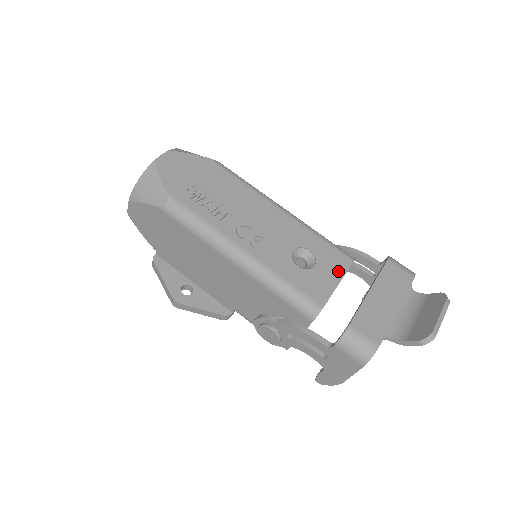
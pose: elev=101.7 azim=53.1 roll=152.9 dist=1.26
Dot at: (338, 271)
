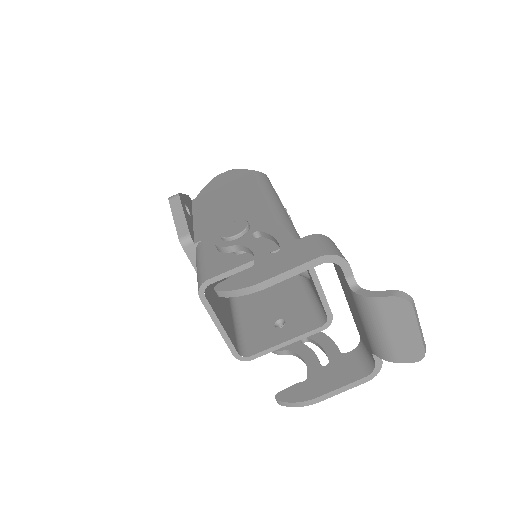
Dot at: occluded
